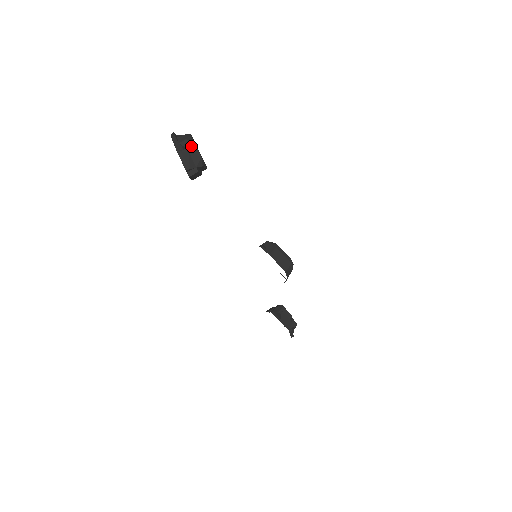
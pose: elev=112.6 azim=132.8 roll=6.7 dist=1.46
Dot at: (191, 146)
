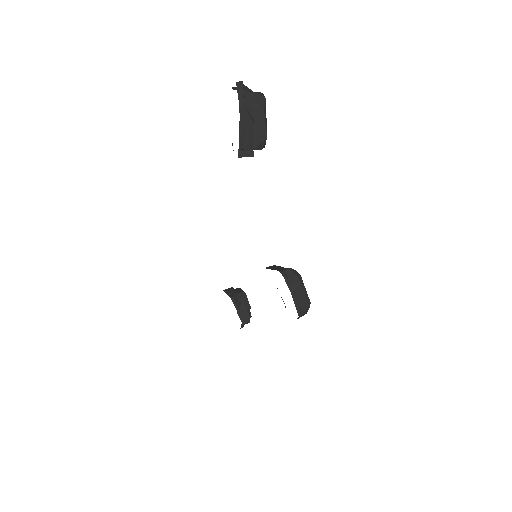
Dot at: (260, 117)
